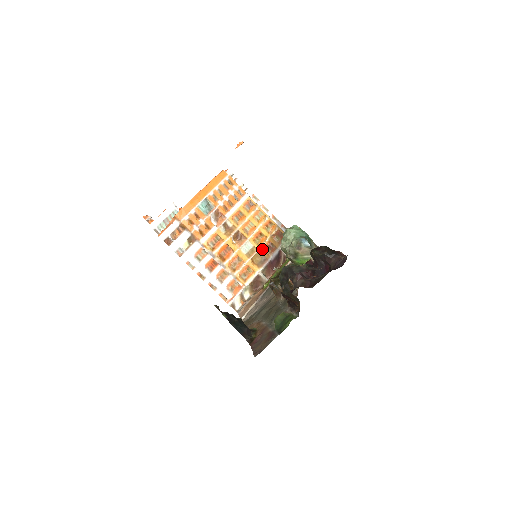
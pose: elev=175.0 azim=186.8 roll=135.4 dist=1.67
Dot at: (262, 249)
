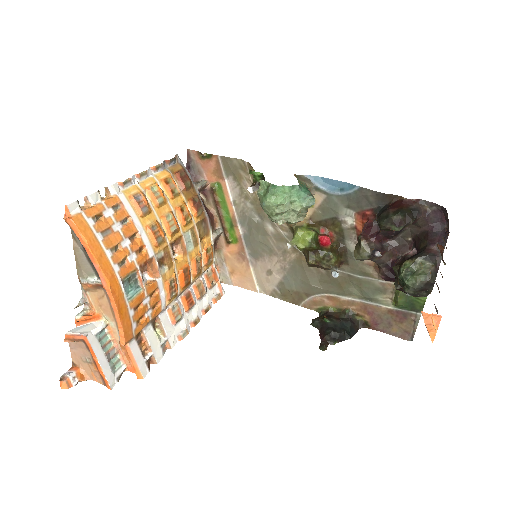
Dot at: (195, 219)
